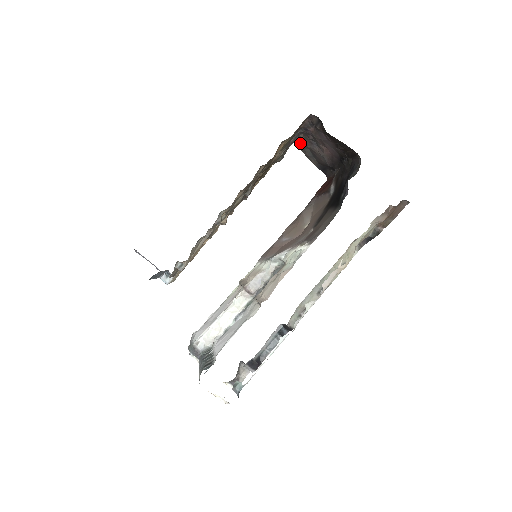
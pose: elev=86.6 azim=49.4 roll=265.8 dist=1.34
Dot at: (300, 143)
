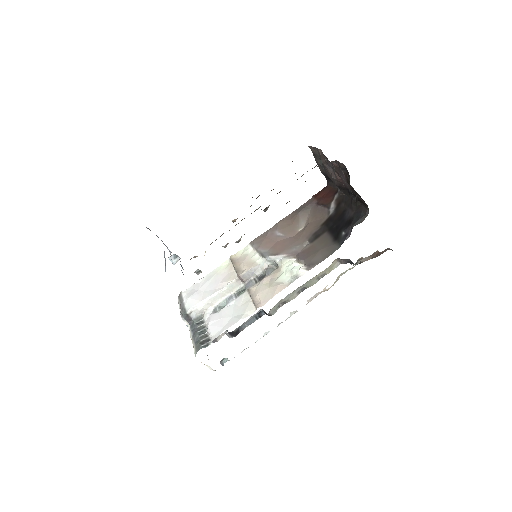
Dot at: (315, 152)
